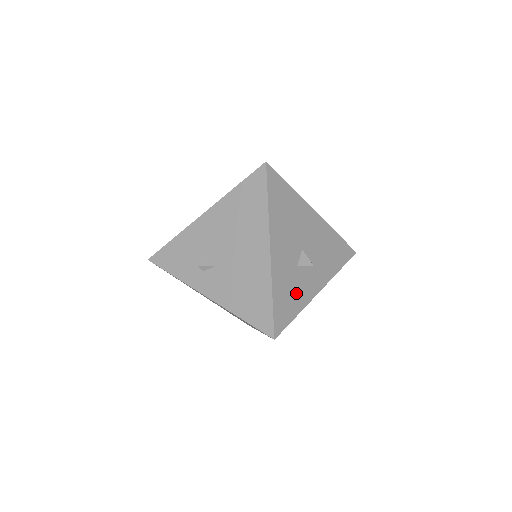
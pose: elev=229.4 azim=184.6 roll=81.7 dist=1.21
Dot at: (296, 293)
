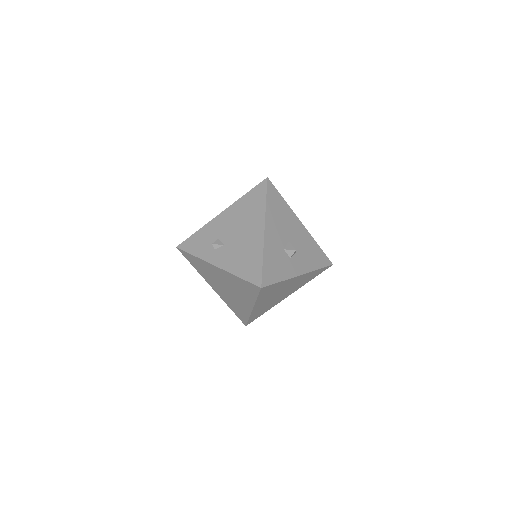
Dot at: (281, 266)
